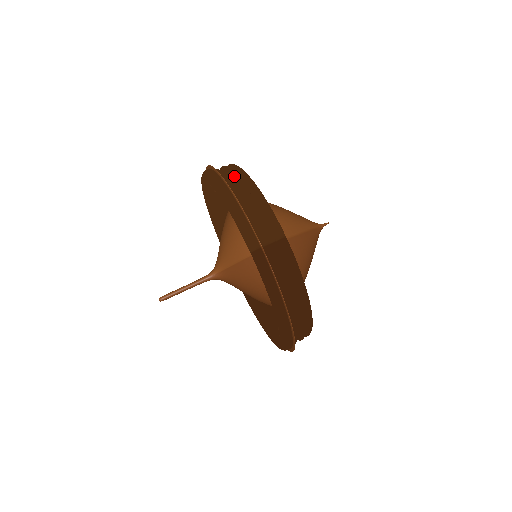
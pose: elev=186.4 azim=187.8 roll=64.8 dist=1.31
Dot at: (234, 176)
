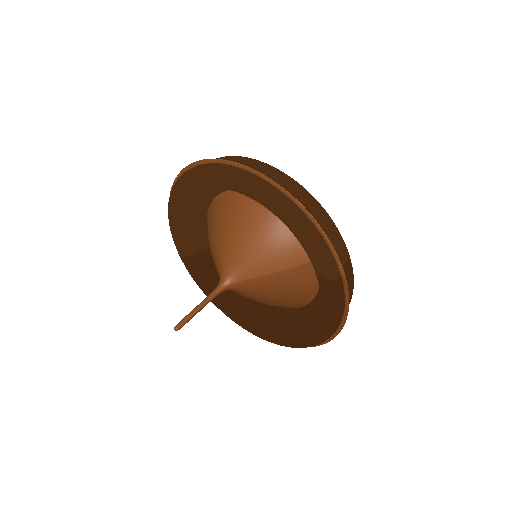
Dot at: (289, 187)
